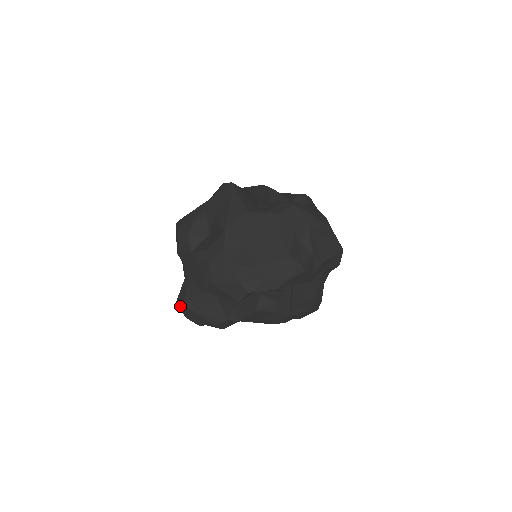
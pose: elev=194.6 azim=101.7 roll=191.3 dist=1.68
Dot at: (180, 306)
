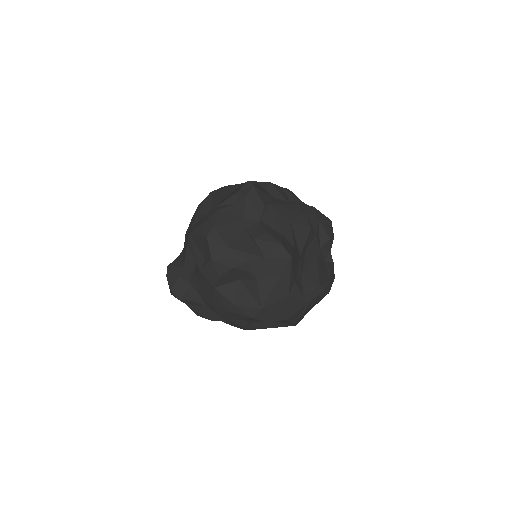
Dot at: (173, 293)
